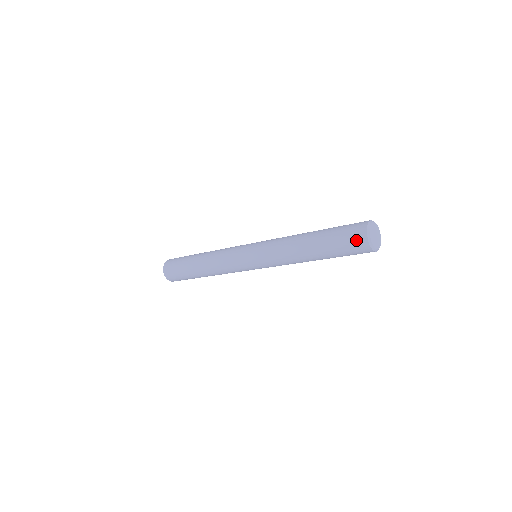
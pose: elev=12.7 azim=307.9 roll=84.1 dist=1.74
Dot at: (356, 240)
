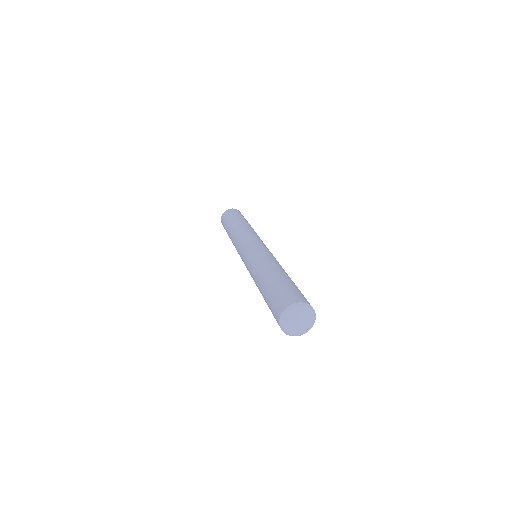
Dot at: occluded
